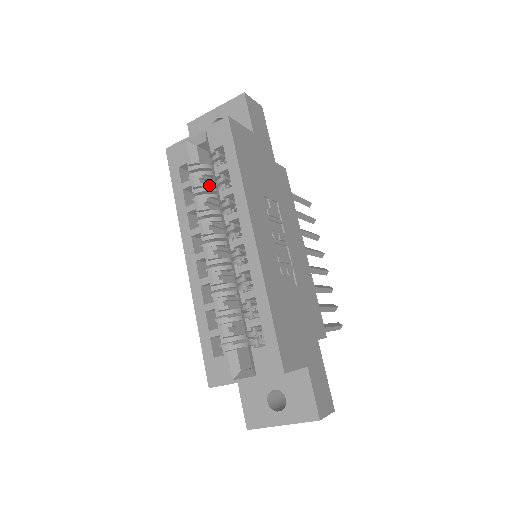
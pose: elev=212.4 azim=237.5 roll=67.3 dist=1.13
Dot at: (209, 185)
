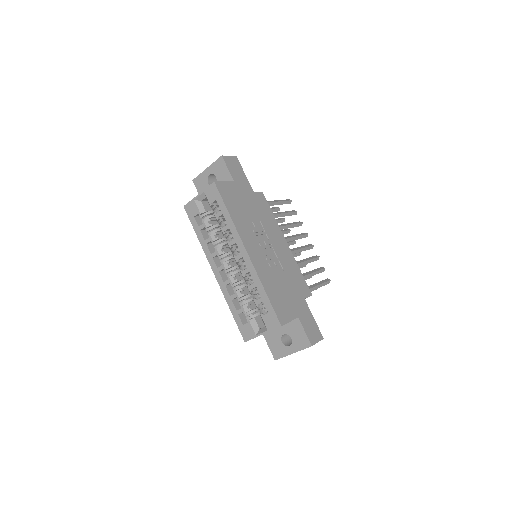
Dot at: (215, 223)
